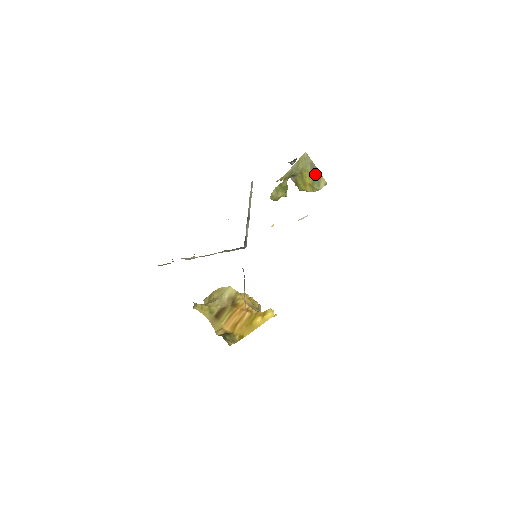
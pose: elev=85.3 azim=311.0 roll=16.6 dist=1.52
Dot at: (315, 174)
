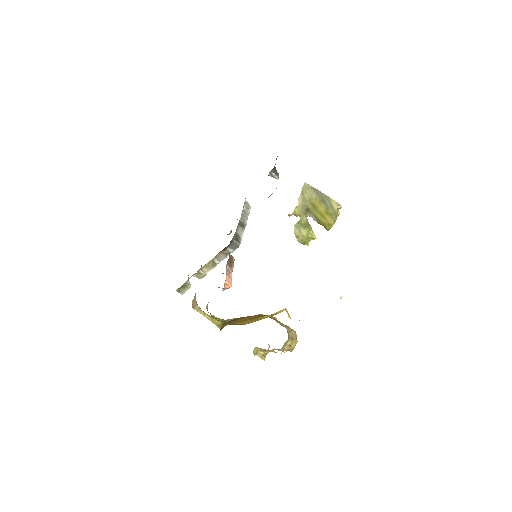
Dot at: (323, 199)
